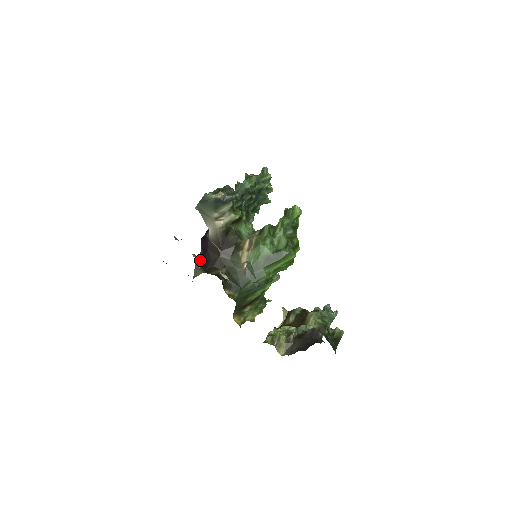
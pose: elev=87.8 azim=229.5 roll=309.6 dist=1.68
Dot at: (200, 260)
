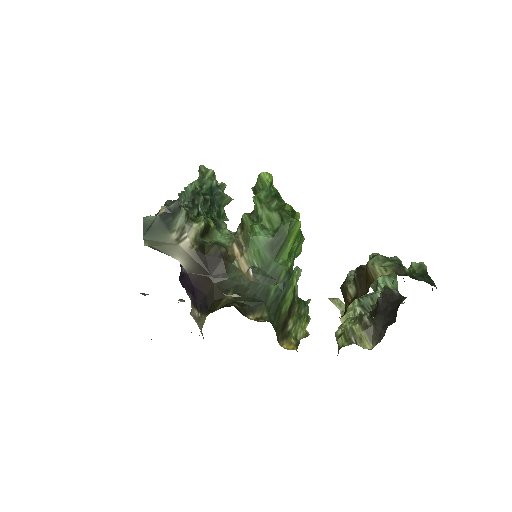
Dot at: (195, 307)
